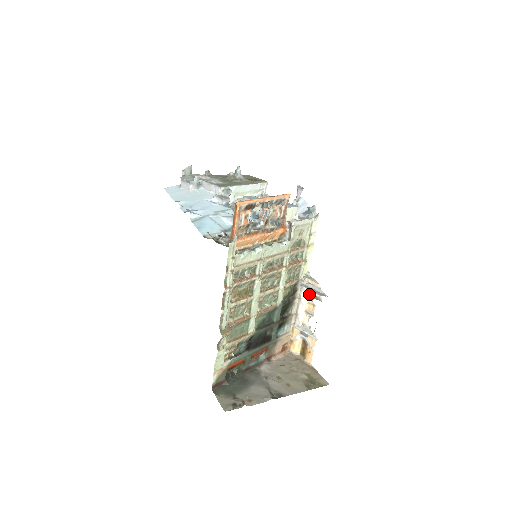
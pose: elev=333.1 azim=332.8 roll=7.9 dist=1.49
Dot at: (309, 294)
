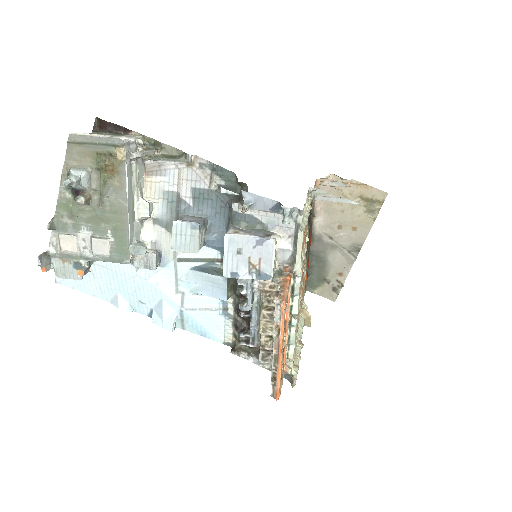
Dot at: occluded
